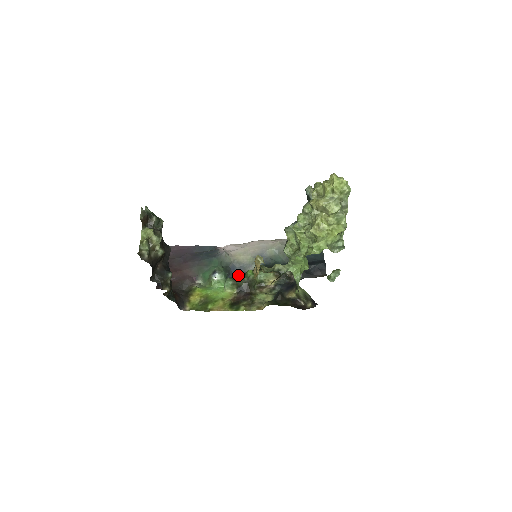
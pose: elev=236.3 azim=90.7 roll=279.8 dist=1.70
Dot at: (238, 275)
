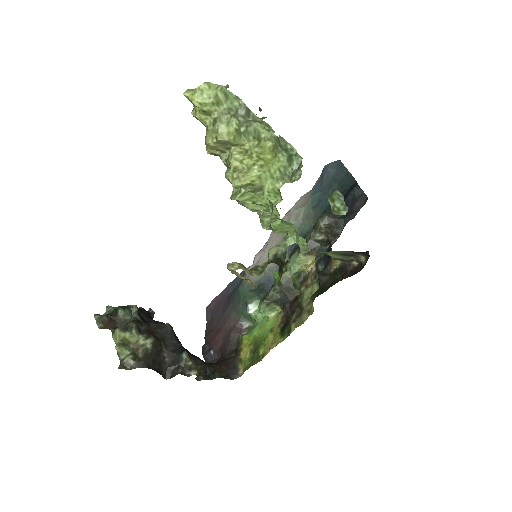
Dot at: occluded
